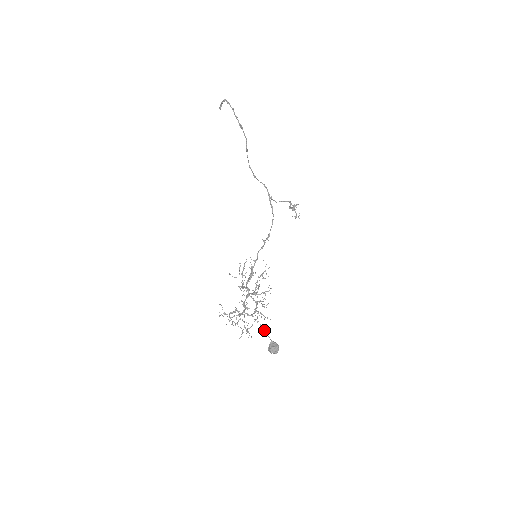
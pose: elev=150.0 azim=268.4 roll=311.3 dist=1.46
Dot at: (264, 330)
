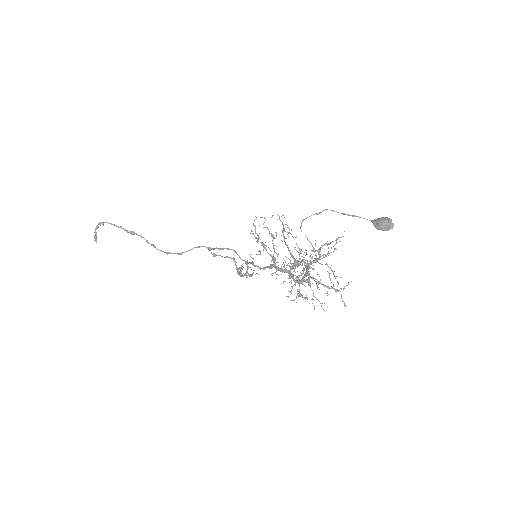
Dot at: (352, 215)
